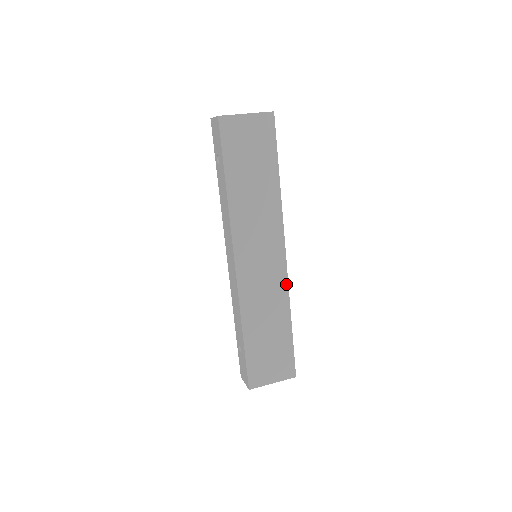
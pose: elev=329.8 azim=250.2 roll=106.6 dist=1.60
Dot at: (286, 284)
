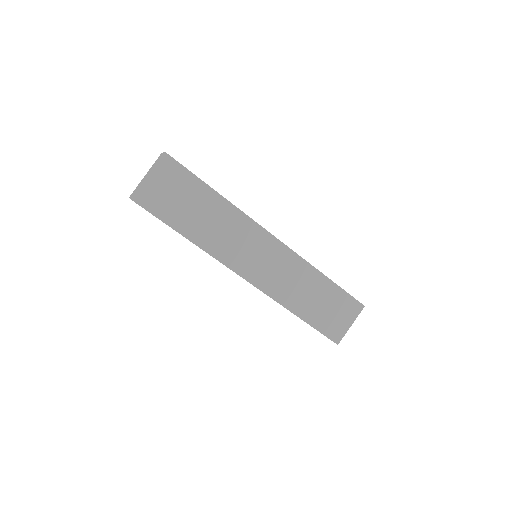
Dot at: (296, 256)
